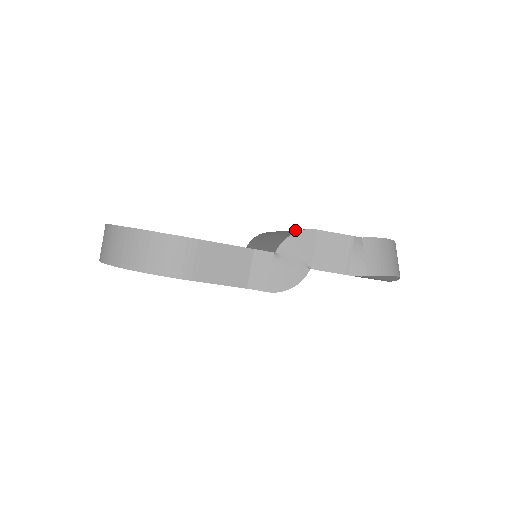
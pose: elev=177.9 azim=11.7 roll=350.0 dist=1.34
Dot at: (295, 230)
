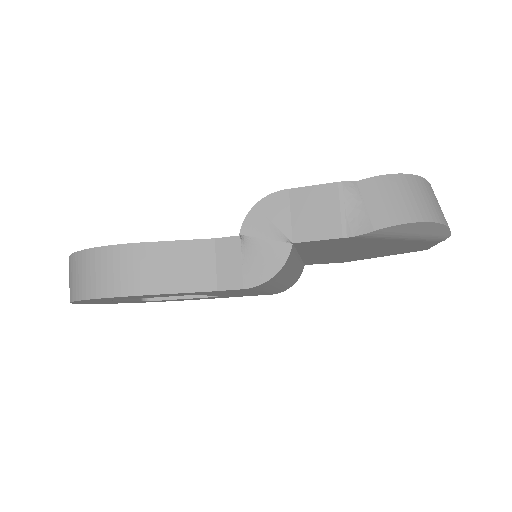
Dot at: occluded
